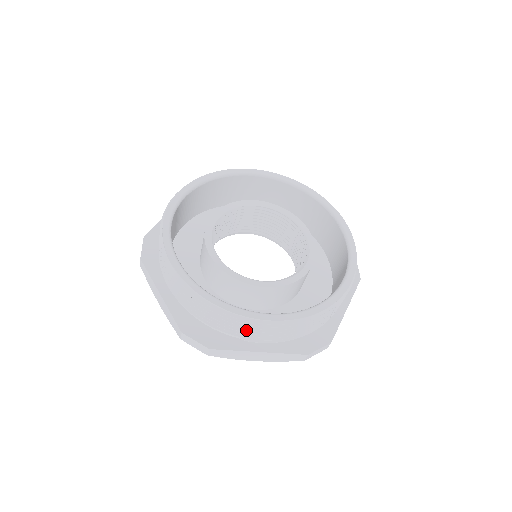
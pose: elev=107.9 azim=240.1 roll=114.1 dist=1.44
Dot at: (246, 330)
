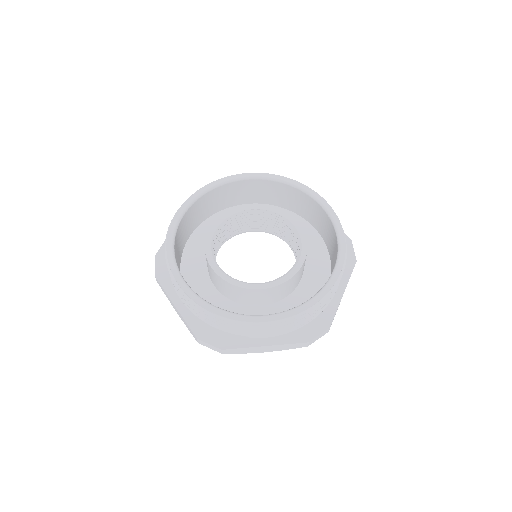
Dot at: (249, 330)
